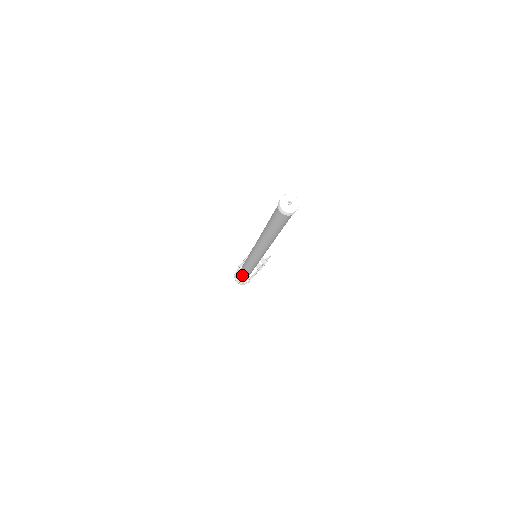
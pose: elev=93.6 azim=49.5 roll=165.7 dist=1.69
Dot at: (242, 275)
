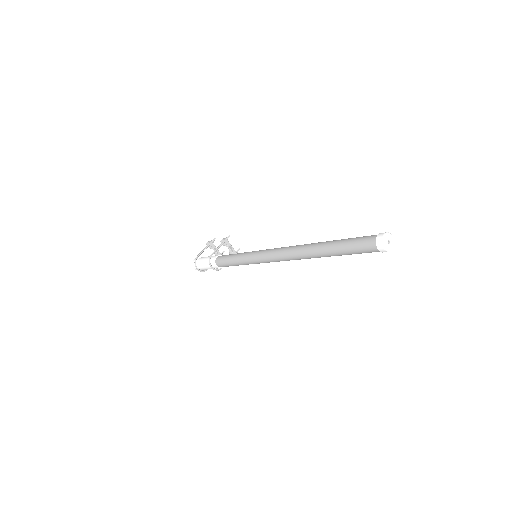
Dot at: (216, 266)
